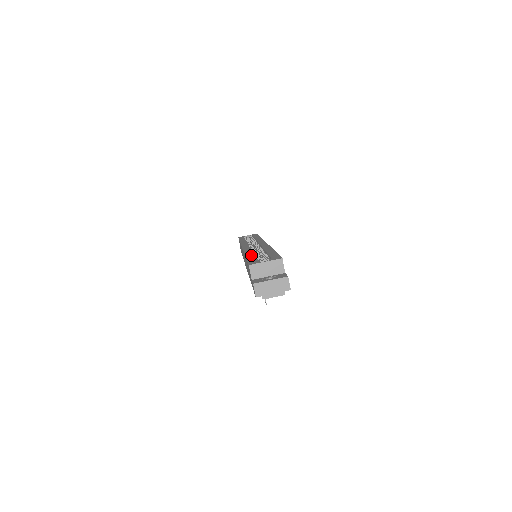
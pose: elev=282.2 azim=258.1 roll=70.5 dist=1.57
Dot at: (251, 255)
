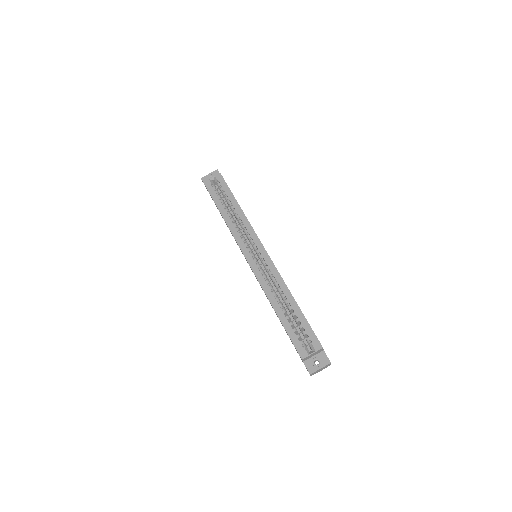
Dot at: (283, 316)
